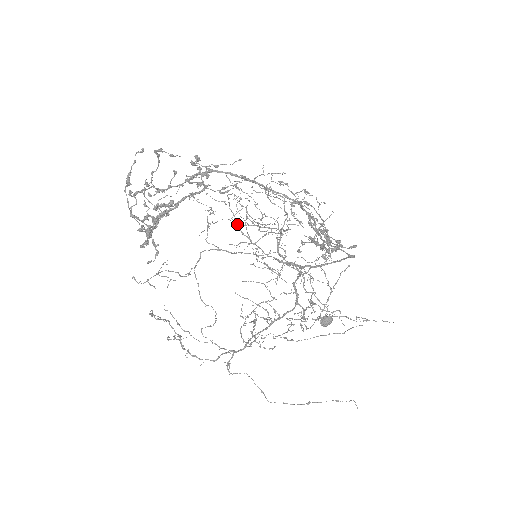
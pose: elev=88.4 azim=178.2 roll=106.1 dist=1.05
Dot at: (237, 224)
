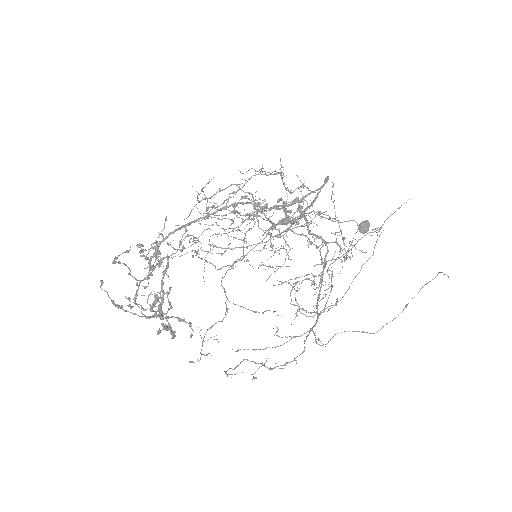
Dot at: (220, 247)
